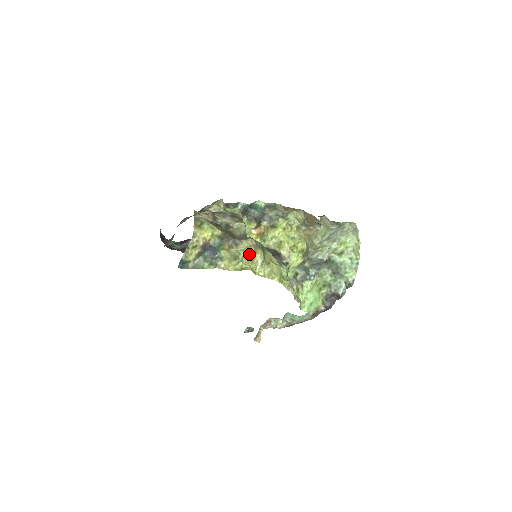
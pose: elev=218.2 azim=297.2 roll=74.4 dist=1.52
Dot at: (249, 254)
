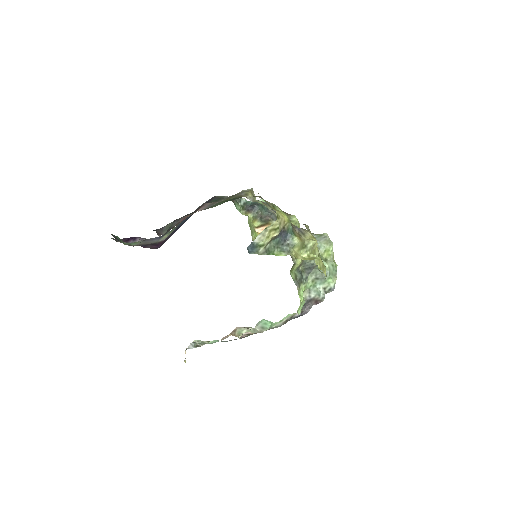
Dot at: (316, 244)
